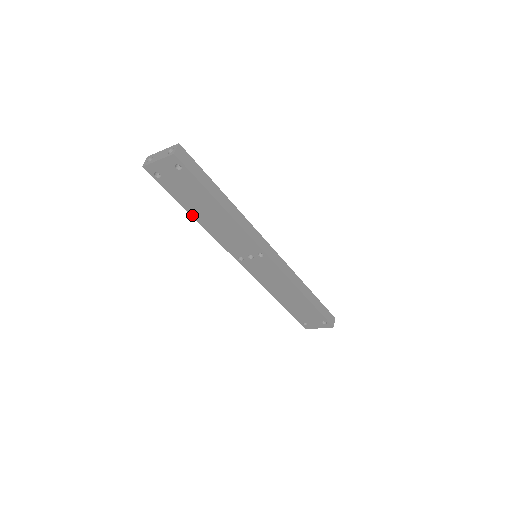
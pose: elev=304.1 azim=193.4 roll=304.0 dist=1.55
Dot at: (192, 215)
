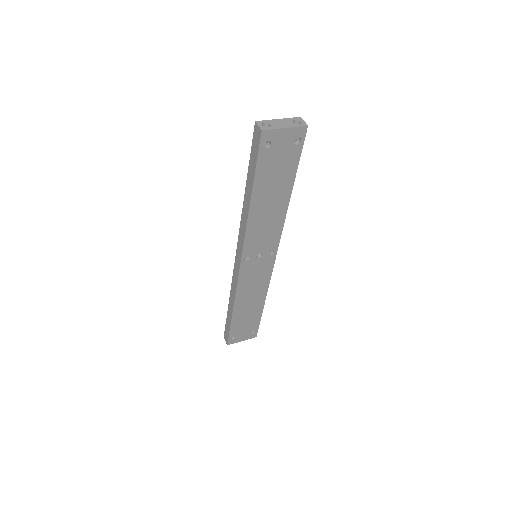
Dot at: (252, 200)
